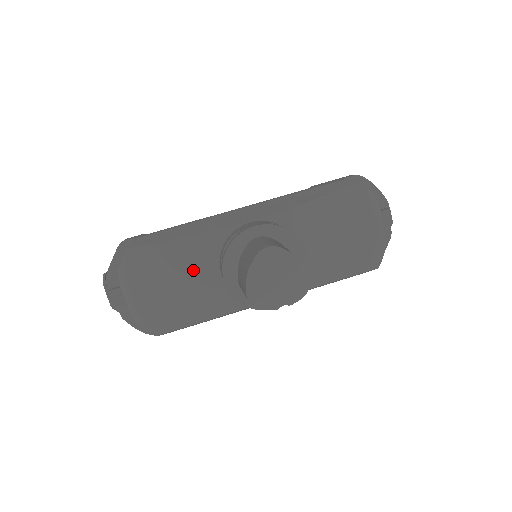
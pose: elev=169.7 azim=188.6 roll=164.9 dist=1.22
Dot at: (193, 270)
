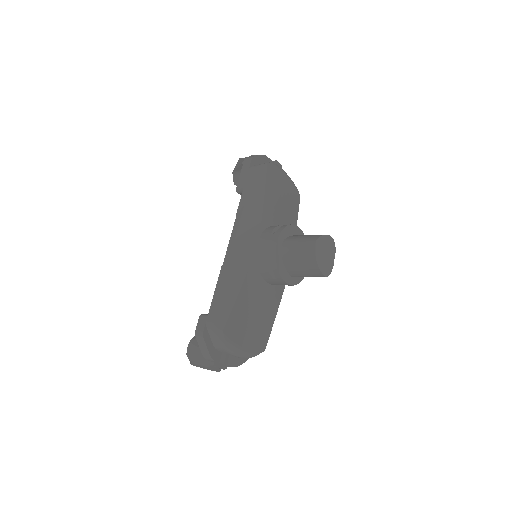
Dot at: (257, 298)
